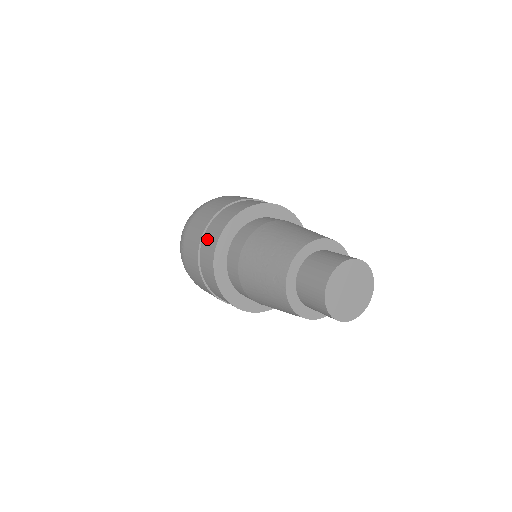
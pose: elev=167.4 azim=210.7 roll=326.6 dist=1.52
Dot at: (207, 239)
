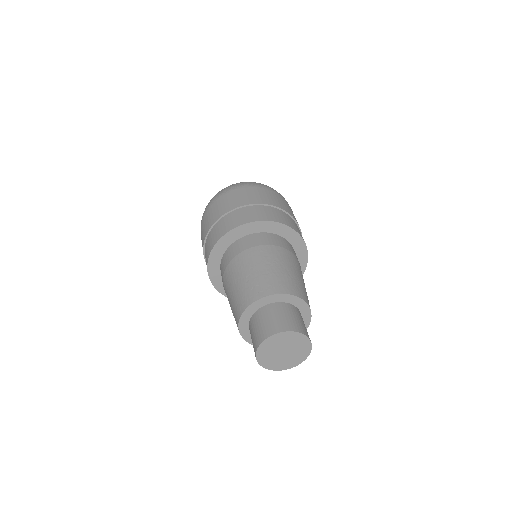
Dot at: occluded
